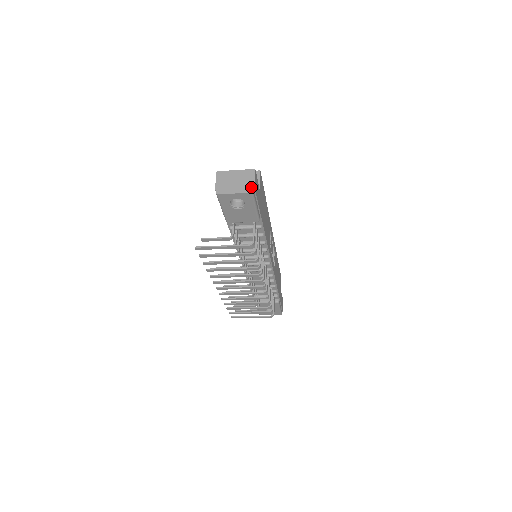
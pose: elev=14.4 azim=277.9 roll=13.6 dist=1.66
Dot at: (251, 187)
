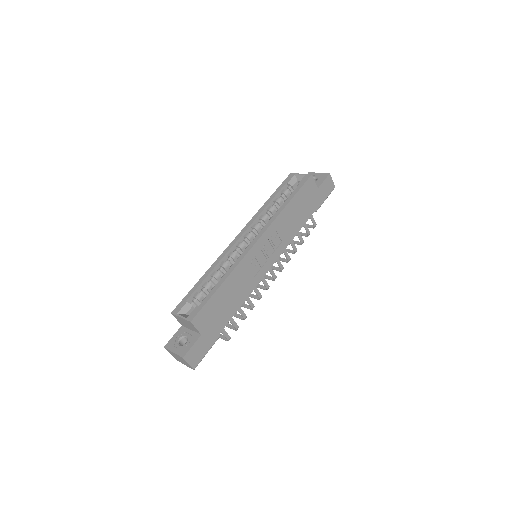
Dot at: (191, 367)
